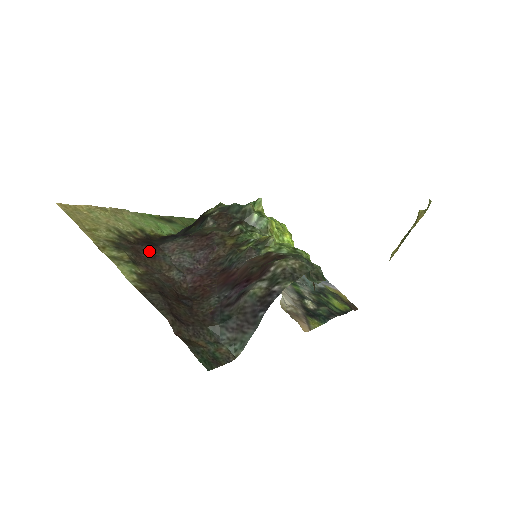
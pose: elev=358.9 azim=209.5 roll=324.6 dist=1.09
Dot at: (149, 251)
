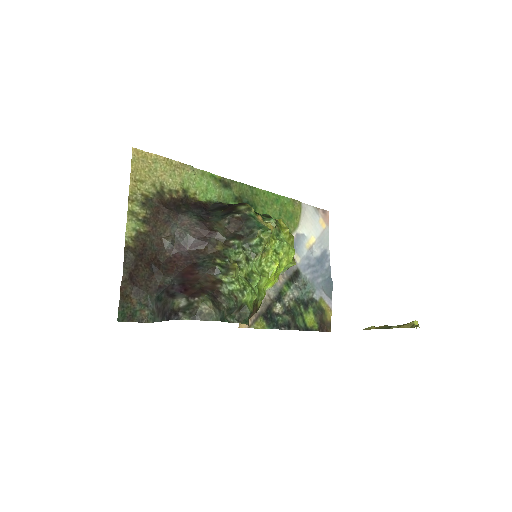
Dot at: (167, 215)
